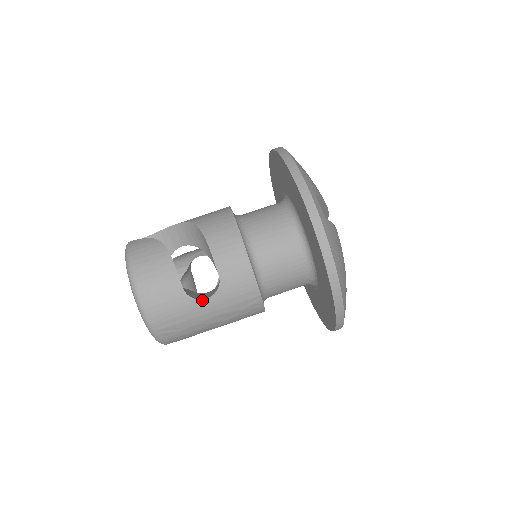
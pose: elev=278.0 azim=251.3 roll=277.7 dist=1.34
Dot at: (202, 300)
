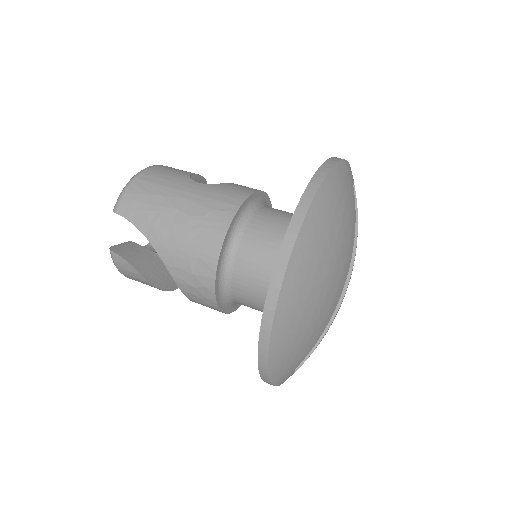
Dot at: (194, 182)
